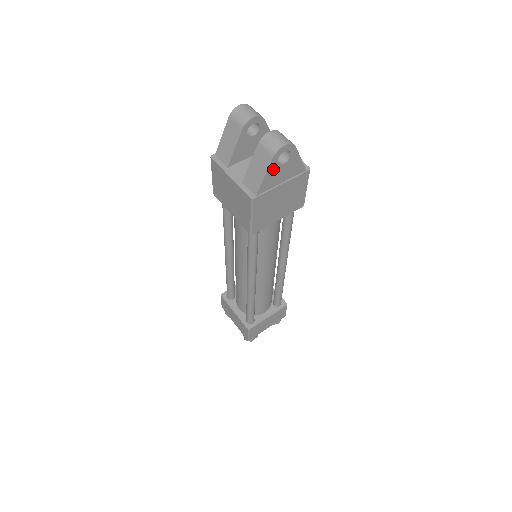
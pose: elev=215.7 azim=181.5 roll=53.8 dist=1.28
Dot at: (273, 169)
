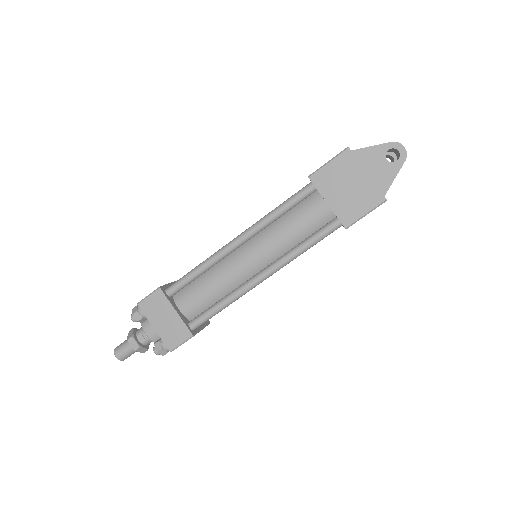
Dot at: (380, 151)
